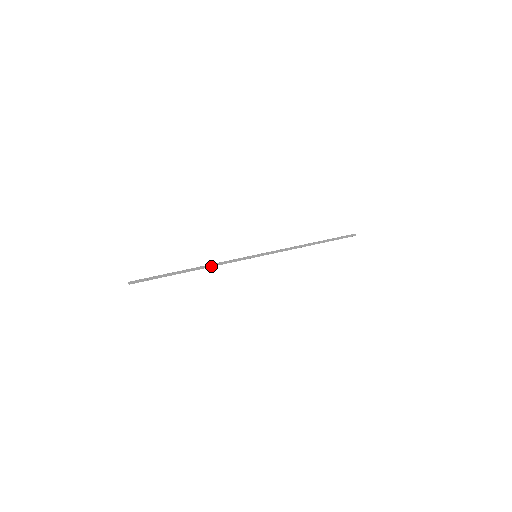
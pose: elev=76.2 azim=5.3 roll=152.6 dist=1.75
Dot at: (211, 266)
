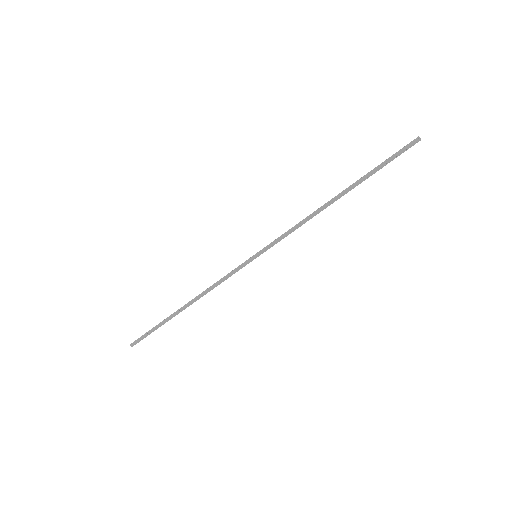
Dot at: (204, 294)
